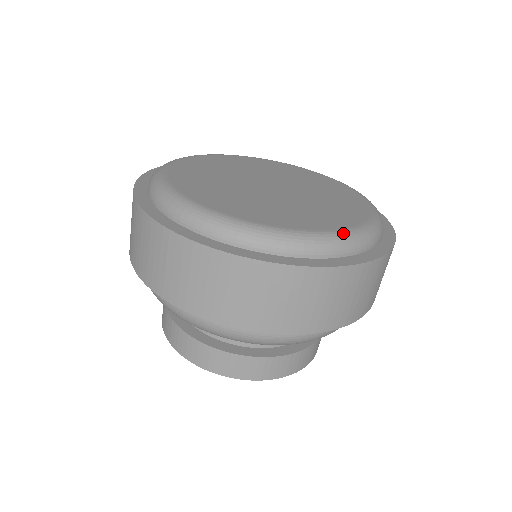
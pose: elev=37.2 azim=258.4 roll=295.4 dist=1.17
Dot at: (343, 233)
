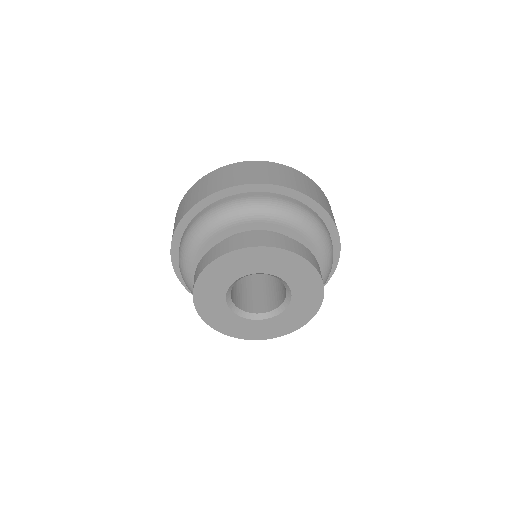
Dot at: occluded
